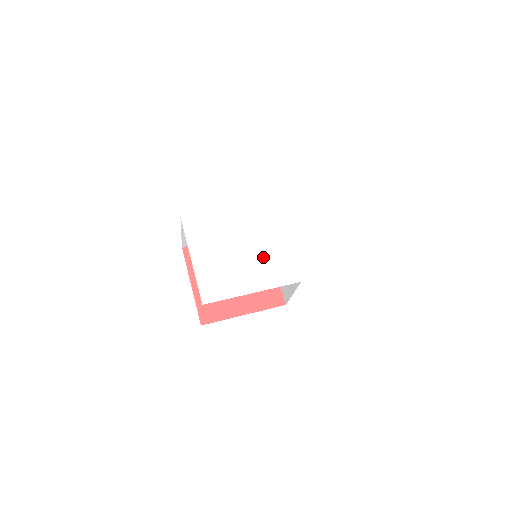
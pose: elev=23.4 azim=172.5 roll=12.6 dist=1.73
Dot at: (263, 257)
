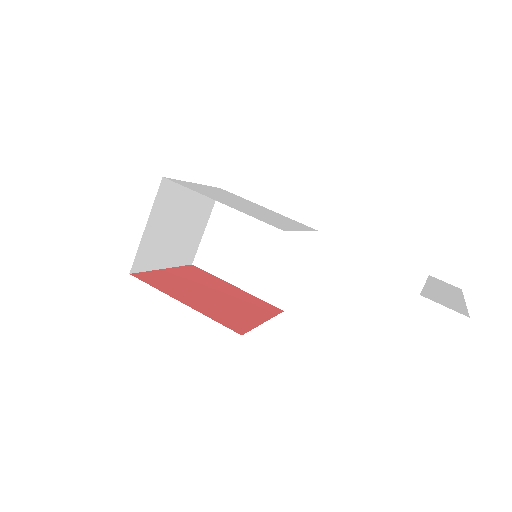
Dot at: (263, 215)
